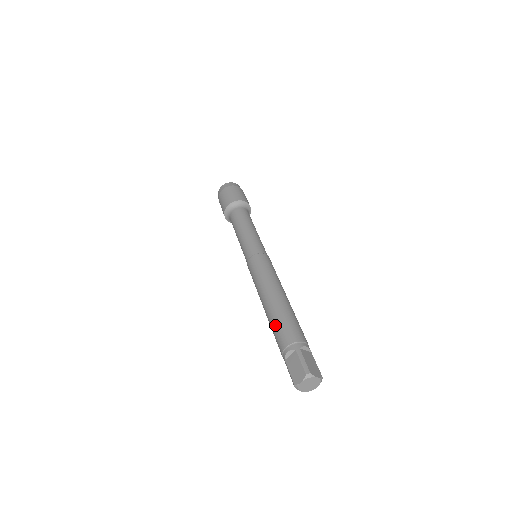
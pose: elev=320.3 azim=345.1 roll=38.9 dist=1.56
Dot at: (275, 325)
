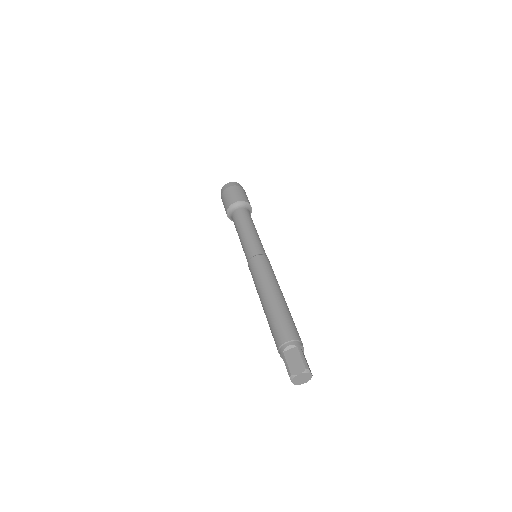
Dot at: (271, 332)
